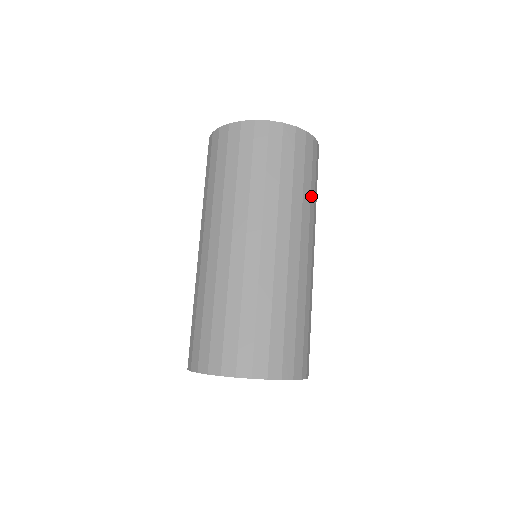
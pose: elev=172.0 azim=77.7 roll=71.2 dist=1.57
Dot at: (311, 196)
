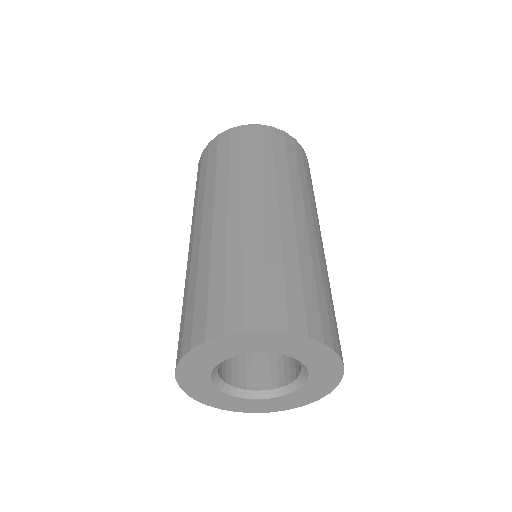
Dot at: (301, 177)
